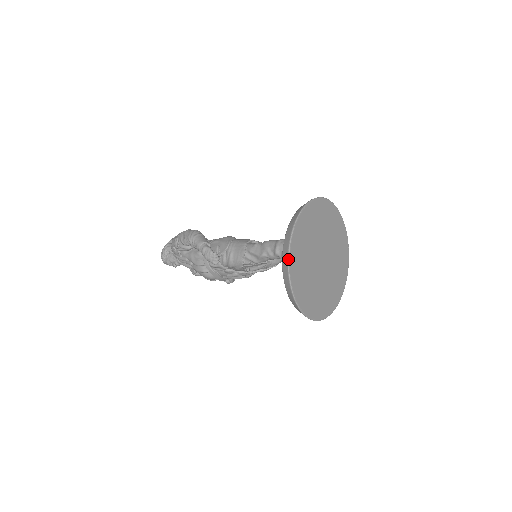
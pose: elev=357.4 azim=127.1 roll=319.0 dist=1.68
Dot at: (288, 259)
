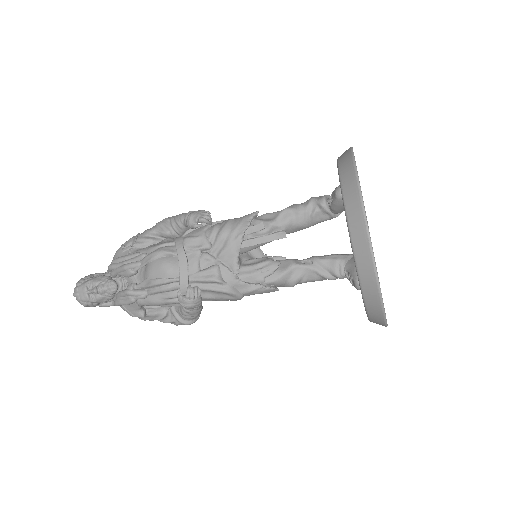
Dot at: (351, 147)
